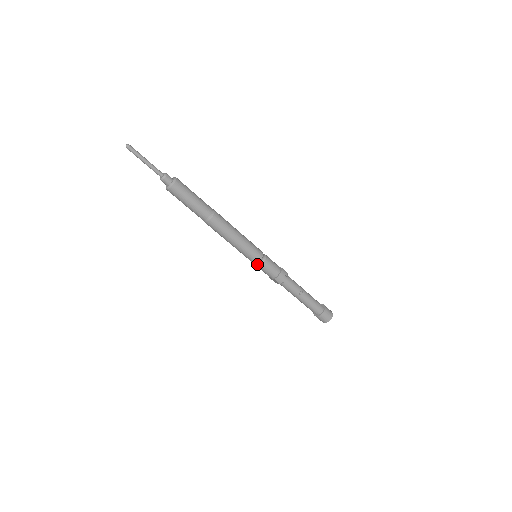
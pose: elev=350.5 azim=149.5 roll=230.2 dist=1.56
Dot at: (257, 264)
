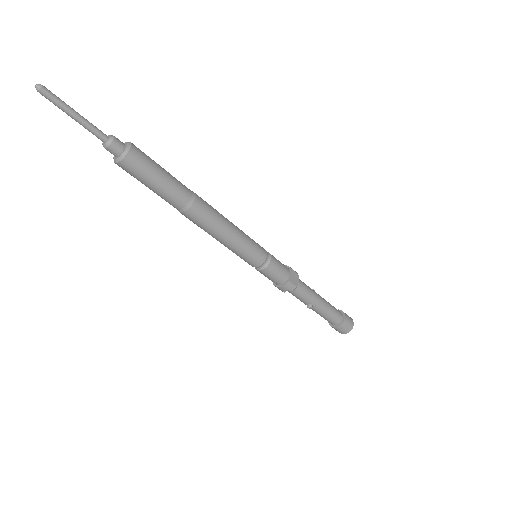
Dot at: occluded
